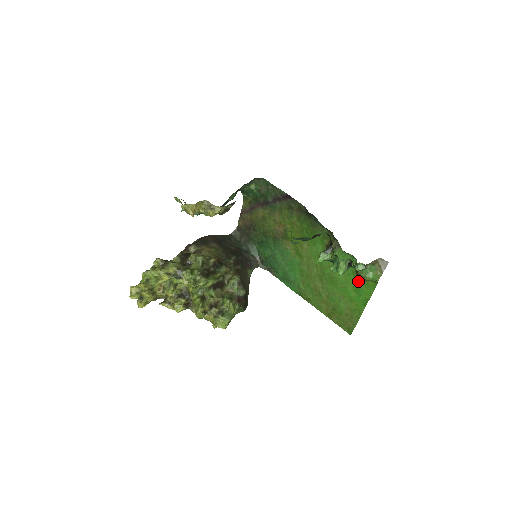
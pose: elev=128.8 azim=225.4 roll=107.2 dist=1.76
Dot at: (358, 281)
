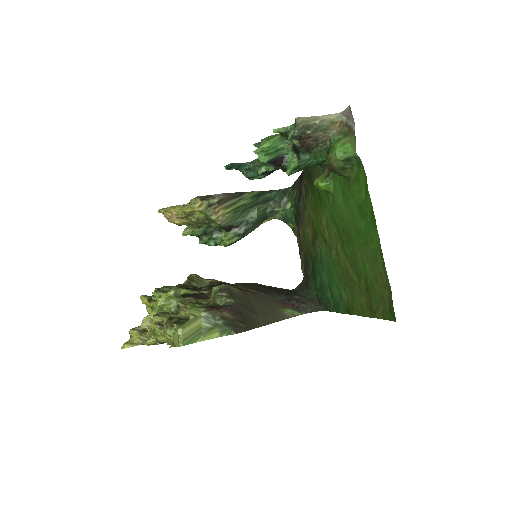
Dot at: (355, 192)
